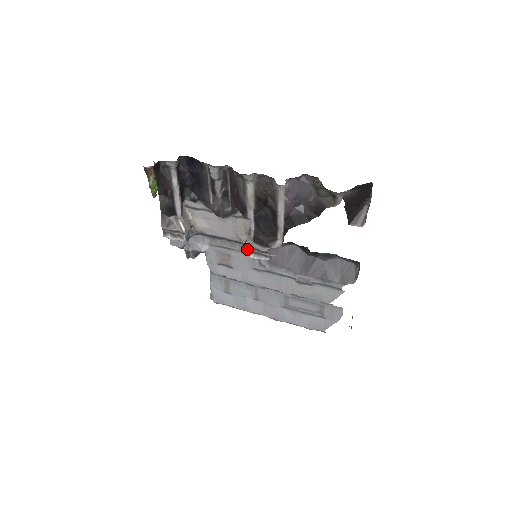
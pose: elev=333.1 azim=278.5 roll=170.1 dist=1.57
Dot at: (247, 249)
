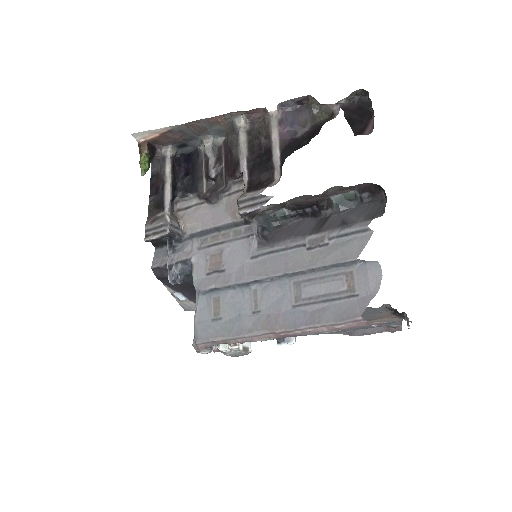
Dot at: (239, 206)
